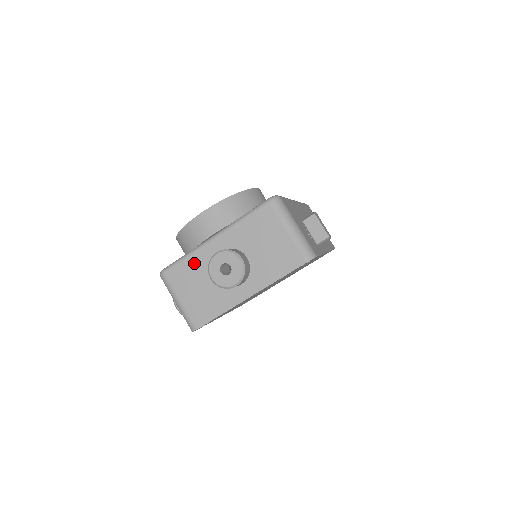
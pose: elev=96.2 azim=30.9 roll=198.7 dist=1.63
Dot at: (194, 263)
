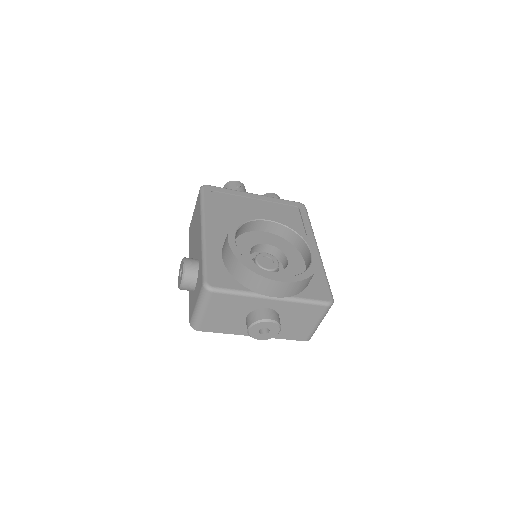
Dot at: (242, 302)
